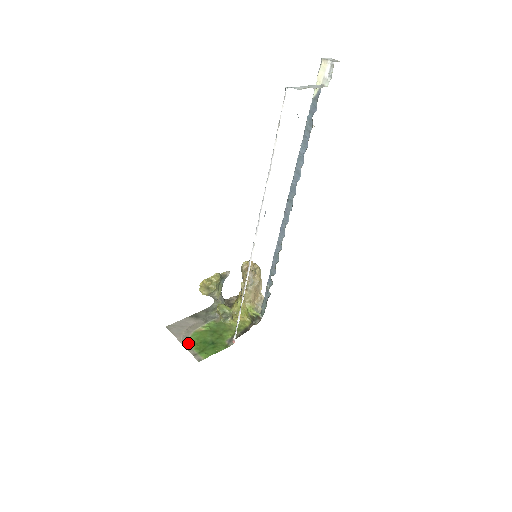
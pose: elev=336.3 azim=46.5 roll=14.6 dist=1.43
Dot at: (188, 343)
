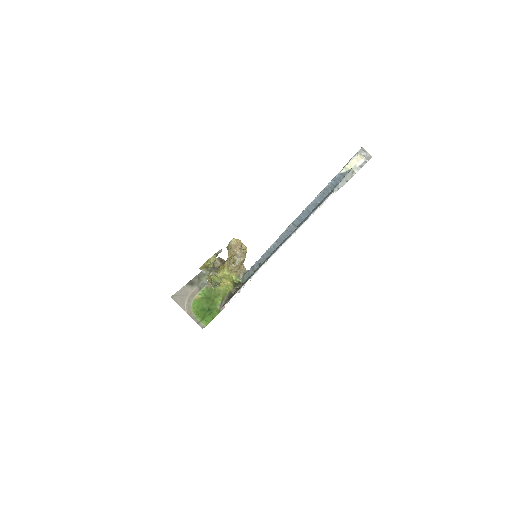
Dot at: (191, 312)
